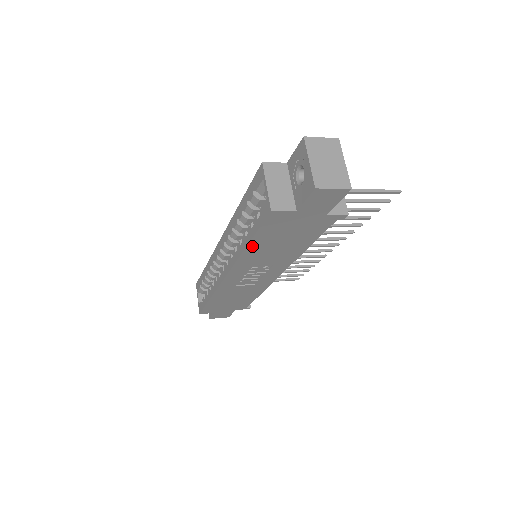
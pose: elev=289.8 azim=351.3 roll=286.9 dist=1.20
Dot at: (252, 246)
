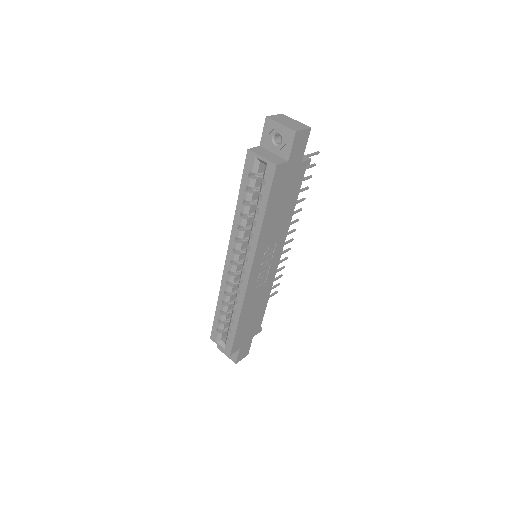
Dot at: (266, 217)
